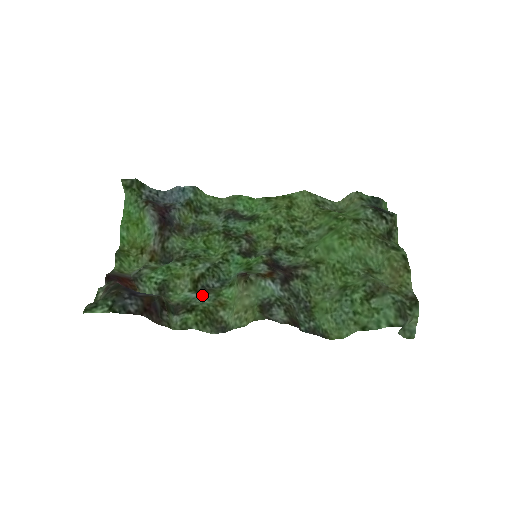
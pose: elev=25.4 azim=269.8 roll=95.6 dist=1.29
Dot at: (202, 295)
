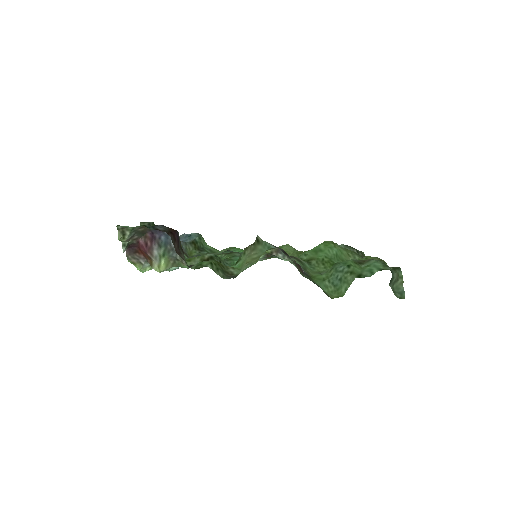
Dot at: occluded
